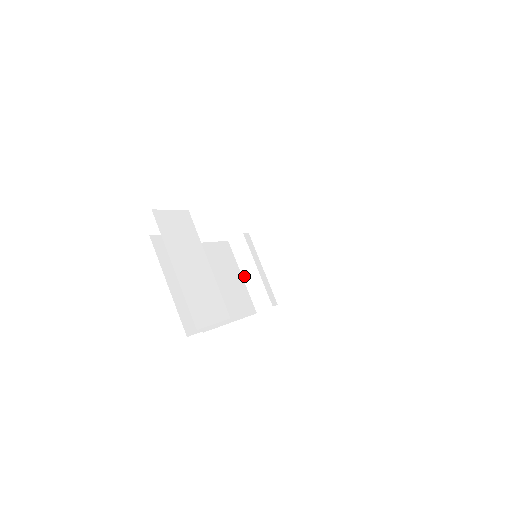
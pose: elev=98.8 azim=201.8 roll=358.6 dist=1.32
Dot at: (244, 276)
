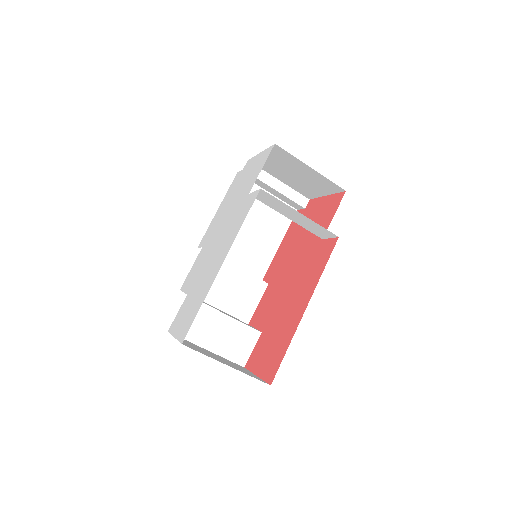
Dot at: (269, 192)
